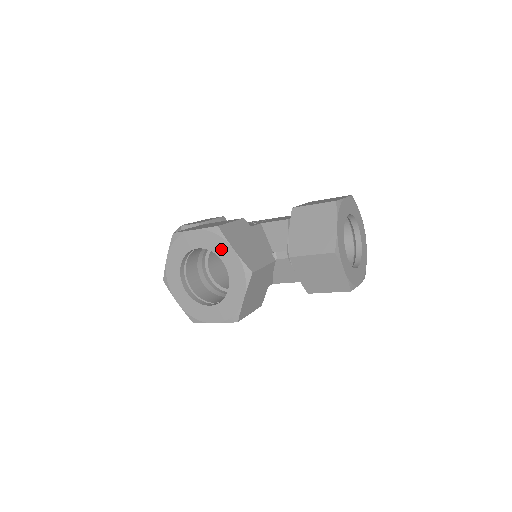
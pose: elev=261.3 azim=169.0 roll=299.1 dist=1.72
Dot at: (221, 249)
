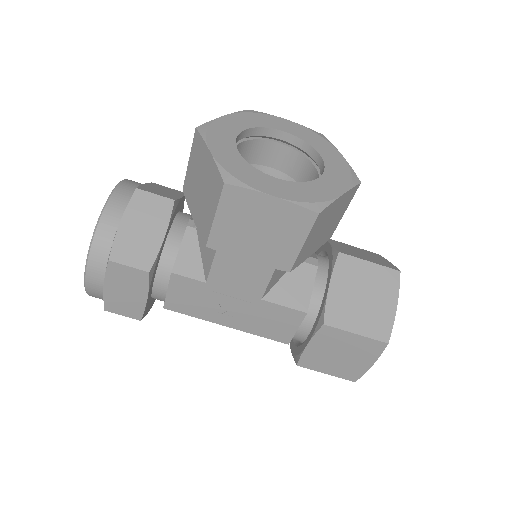
Dot at: (322, 147)
